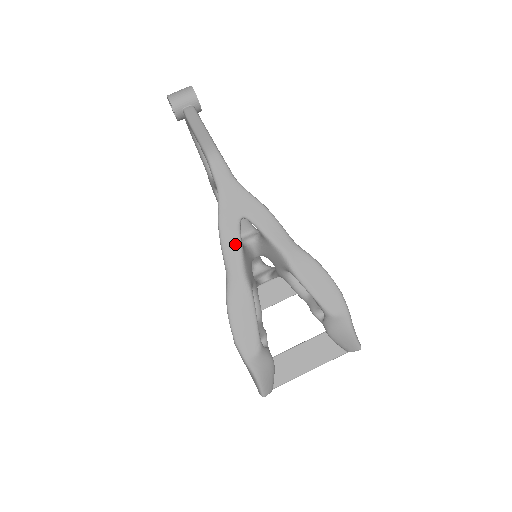
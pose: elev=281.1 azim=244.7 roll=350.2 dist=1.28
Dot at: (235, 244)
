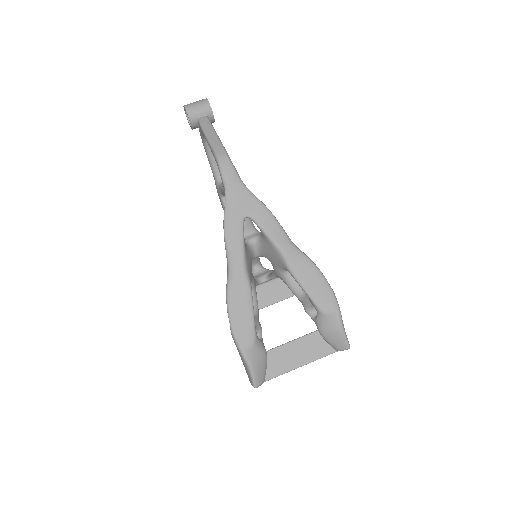
Dot at: (238, 240)
